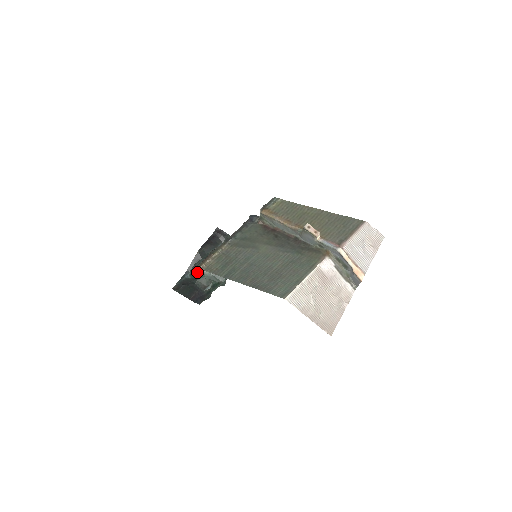
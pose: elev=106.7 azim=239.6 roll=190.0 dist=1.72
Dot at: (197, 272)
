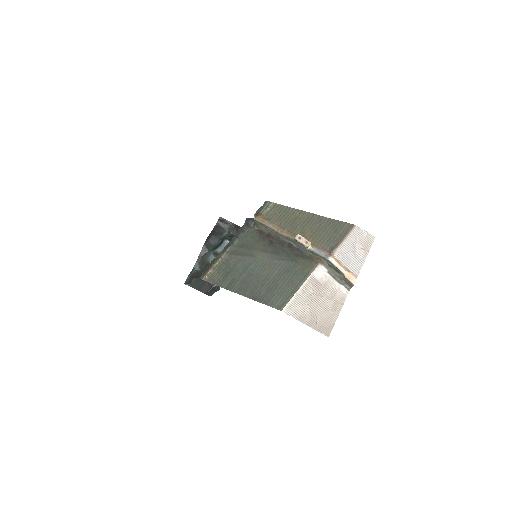
Dot at: (205, 264)
